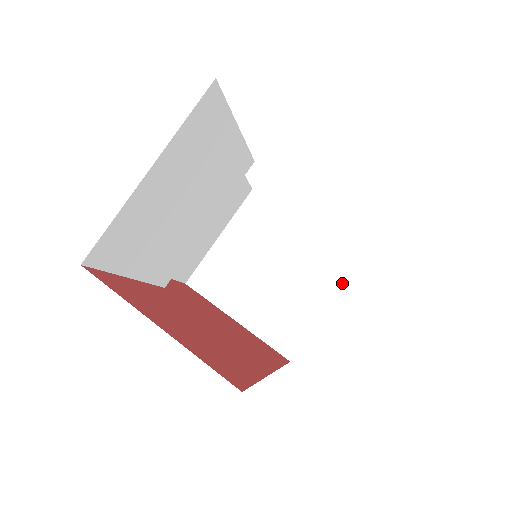
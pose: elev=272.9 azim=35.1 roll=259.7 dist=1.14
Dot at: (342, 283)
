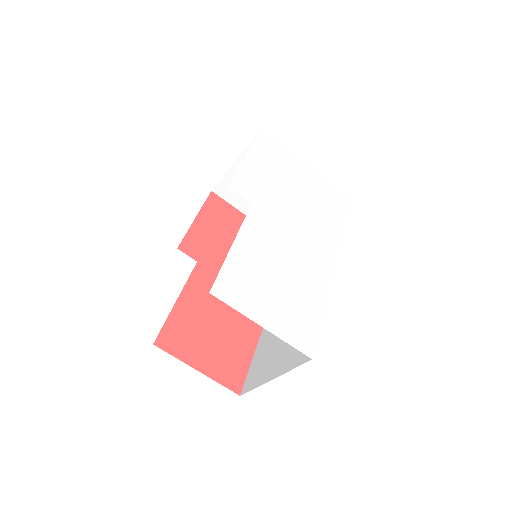
Dot at: occluded
